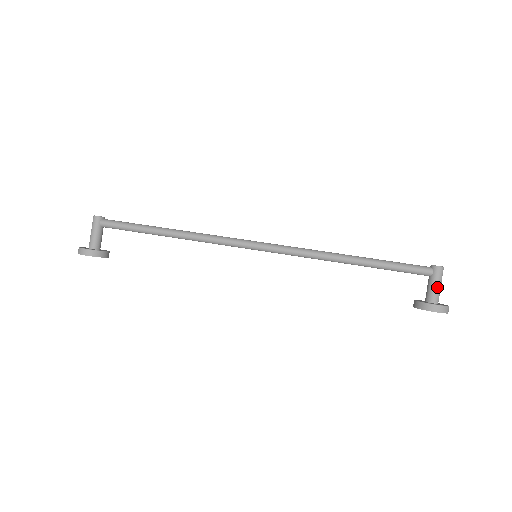
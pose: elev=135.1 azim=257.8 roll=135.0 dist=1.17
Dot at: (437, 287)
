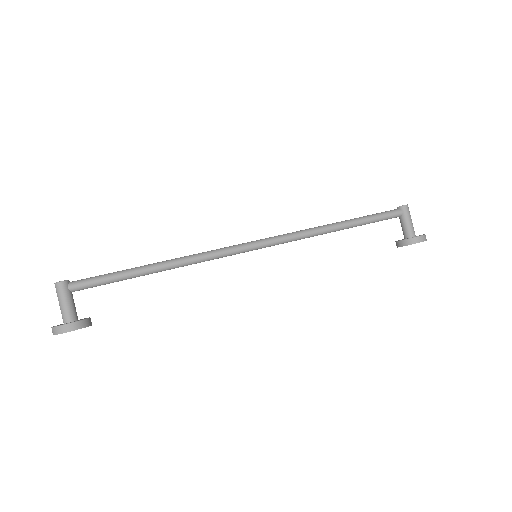
Dot at: (411, 222)
